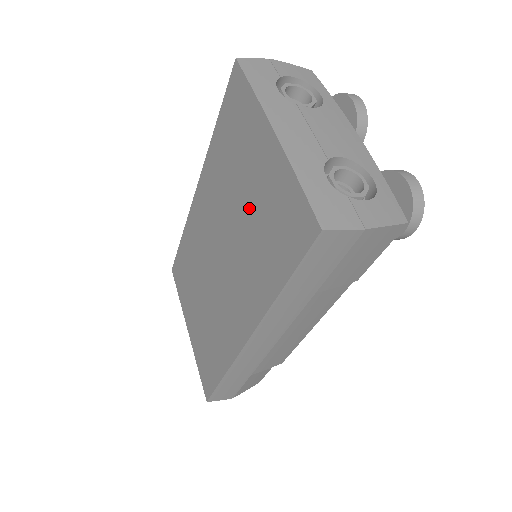
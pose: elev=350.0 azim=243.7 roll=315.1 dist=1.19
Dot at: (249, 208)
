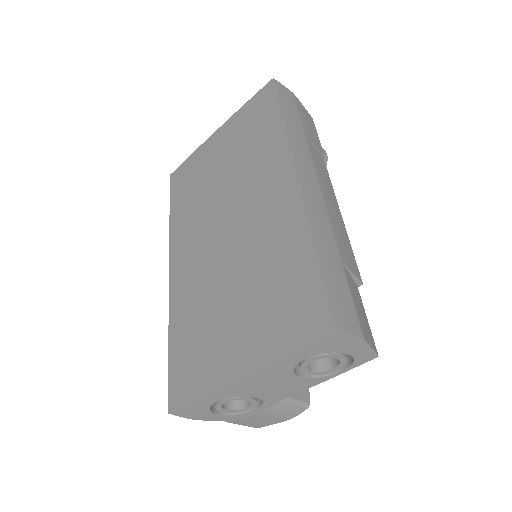
Dot at: (228, 162)
